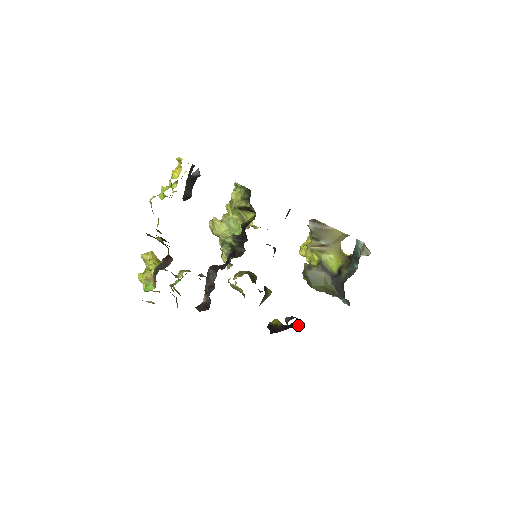
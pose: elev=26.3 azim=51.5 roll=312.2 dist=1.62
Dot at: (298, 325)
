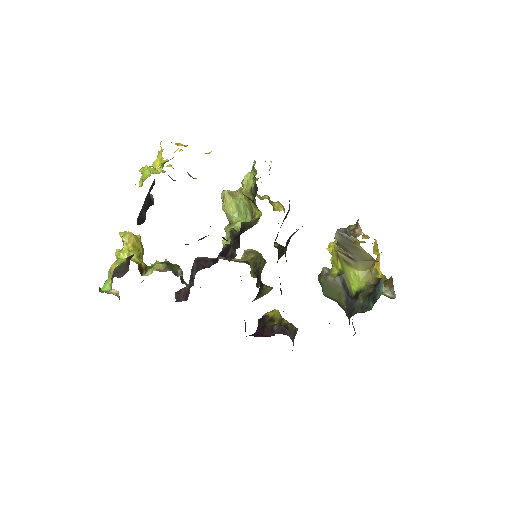
Dot at: (291, 331)
